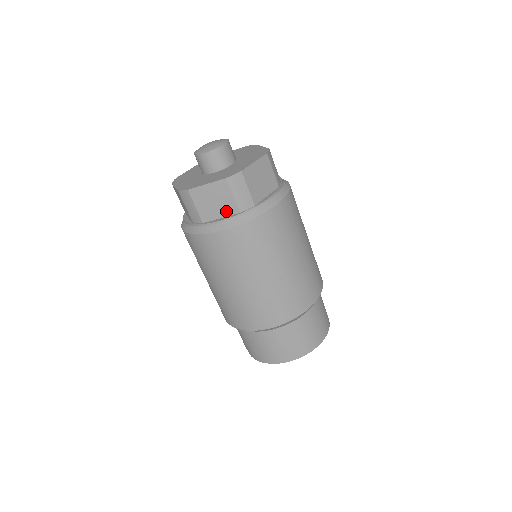
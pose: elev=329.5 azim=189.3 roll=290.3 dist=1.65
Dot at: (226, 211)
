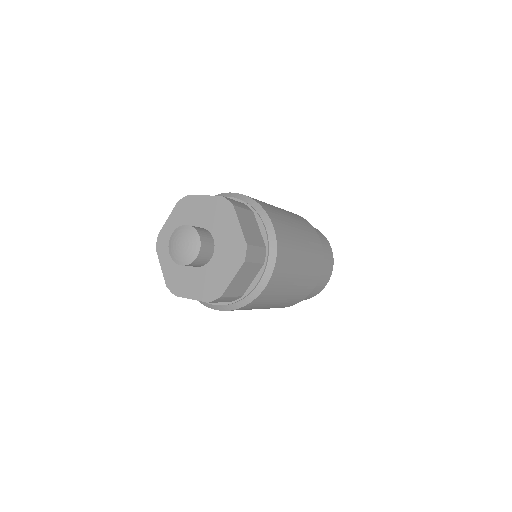
Dot at: (254, 274)
